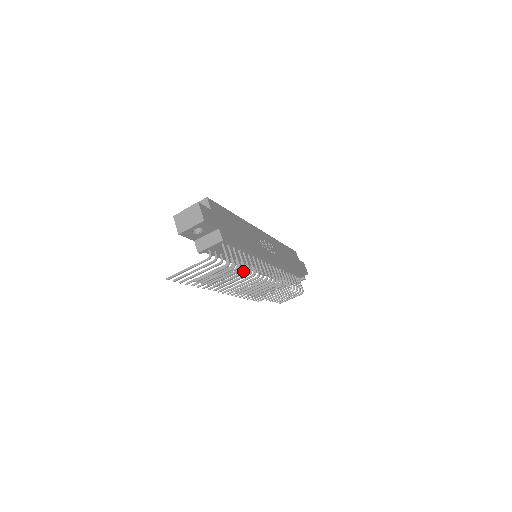
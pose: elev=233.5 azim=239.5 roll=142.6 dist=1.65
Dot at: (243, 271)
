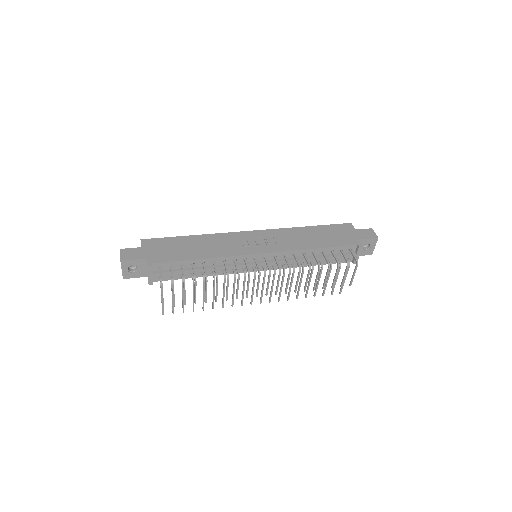
Dot at: (194, 280)
